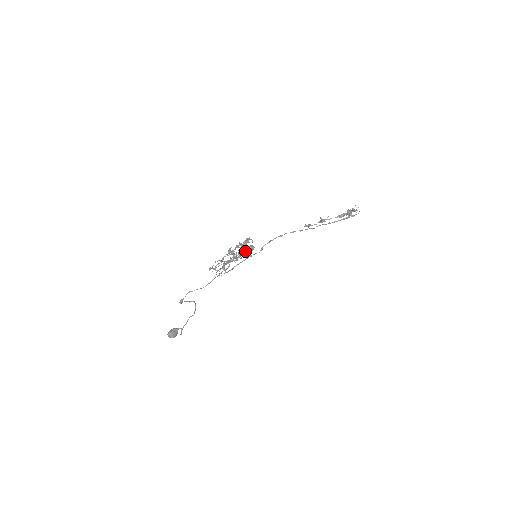
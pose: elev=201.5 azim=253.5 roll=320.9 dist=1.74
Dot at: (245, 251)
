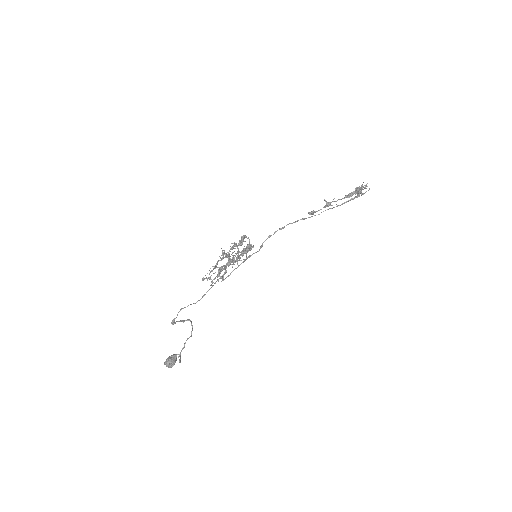
Dot at: (242, 252)
